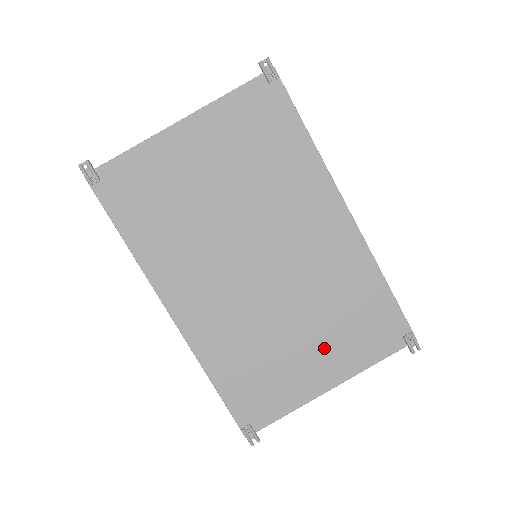
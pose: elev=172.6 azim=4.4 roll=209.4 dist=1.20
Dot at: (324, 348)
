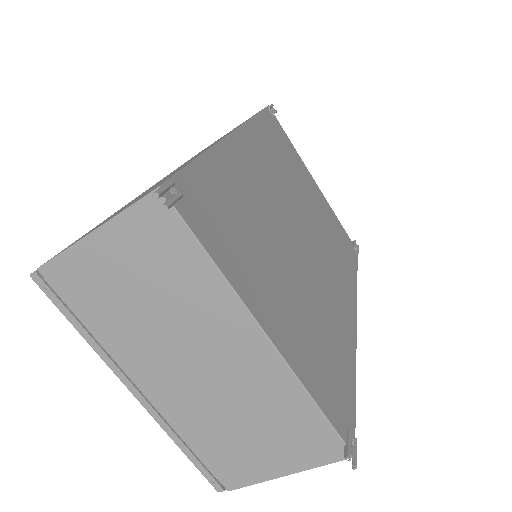
Dot at: (291, 314)
